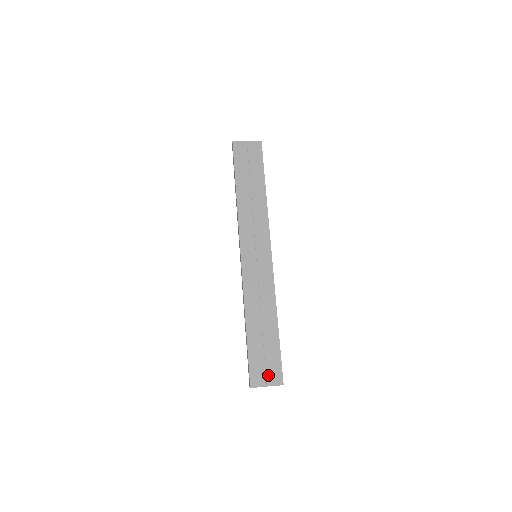
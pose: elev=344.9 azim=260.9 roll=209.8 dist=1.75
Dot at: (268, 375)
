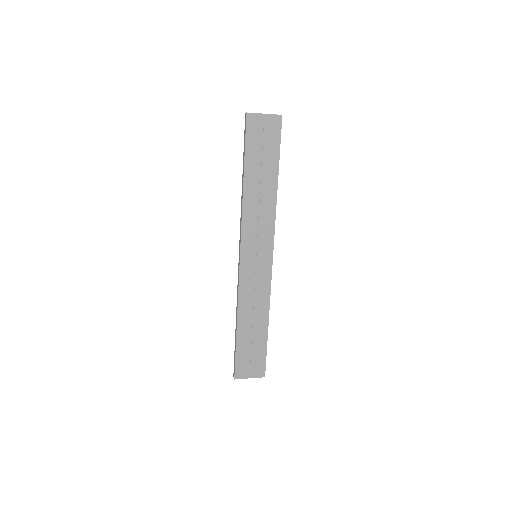
Dot at: (252, 369)
